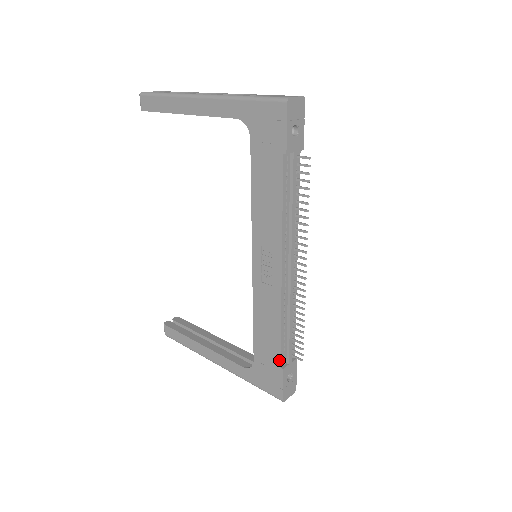
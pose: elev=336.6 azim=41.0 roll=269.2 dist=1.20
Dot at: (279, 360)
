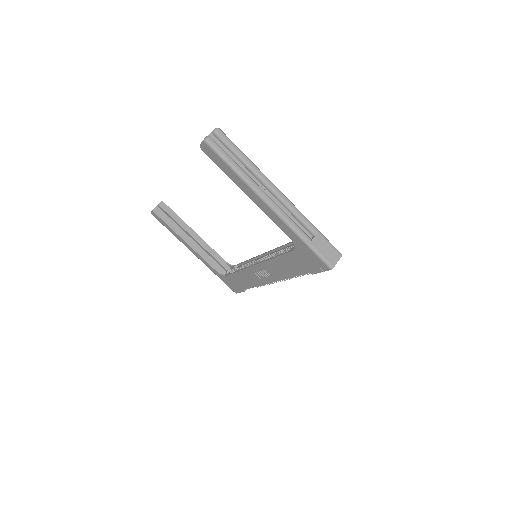
Dot at: (245, 289)
